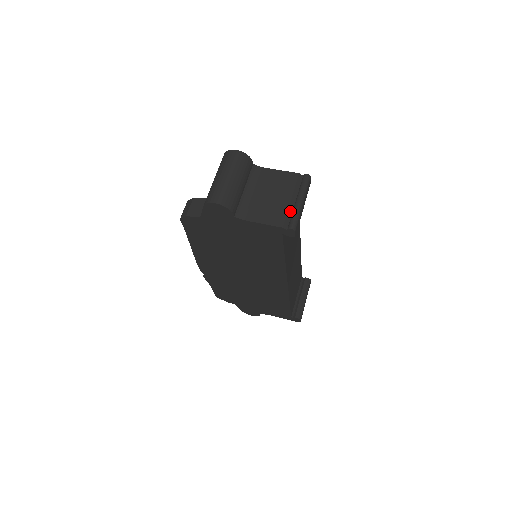
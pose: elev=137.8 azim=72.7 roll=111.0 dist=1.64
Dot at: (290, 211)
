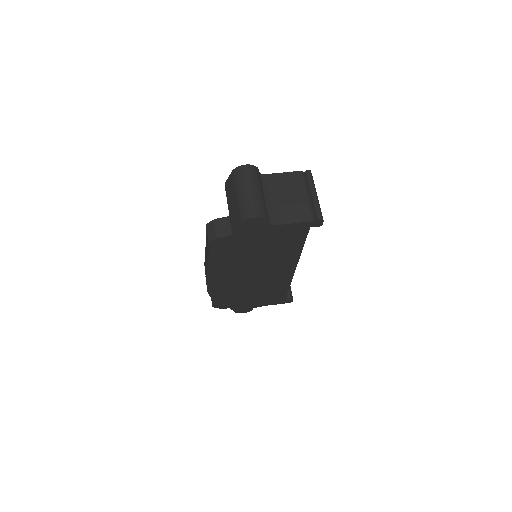
Dot at: (311, 205)
